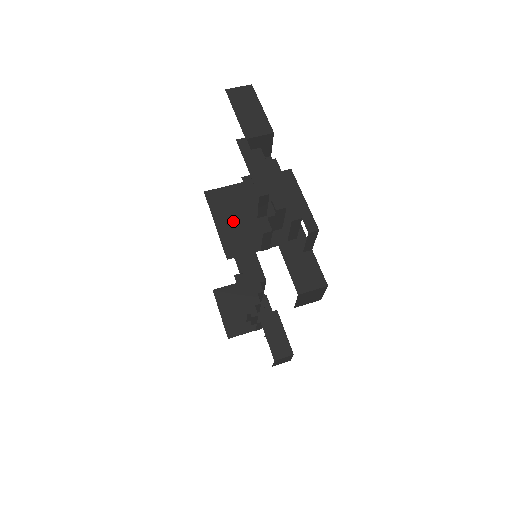
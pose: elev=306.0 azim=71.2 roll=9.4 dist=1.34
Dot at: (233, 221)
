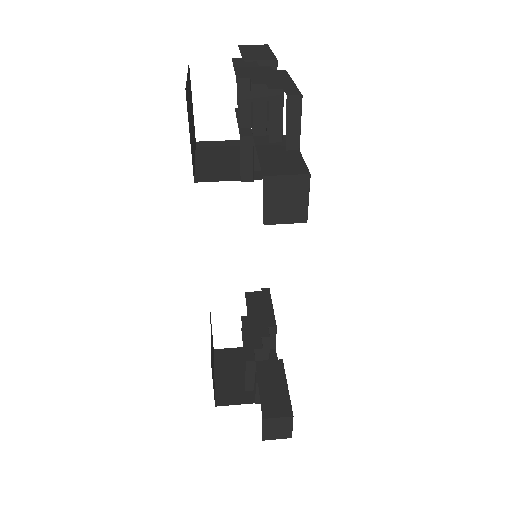
Dot at: (218, 160)
